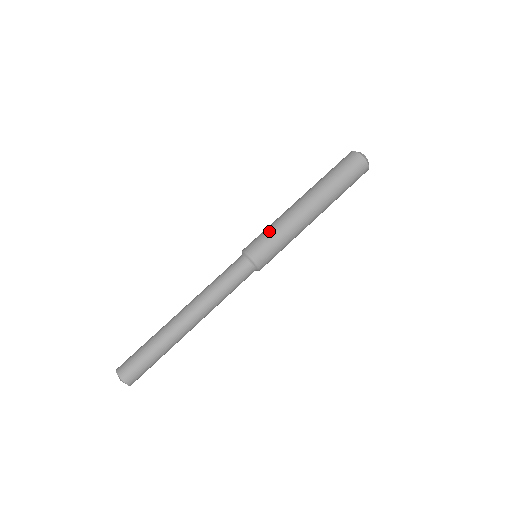
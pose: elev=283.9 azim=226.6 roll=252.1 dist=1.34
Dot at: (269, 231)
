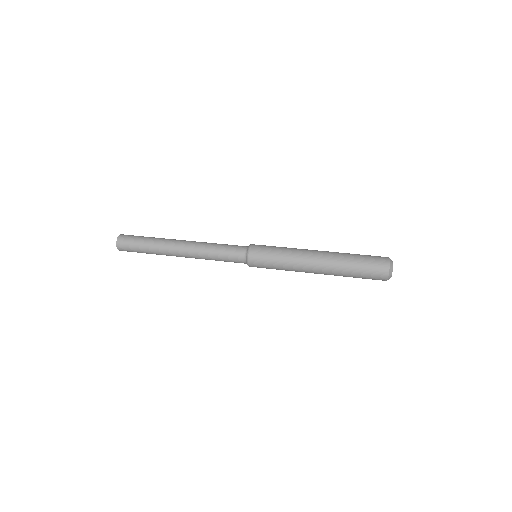
Dot at: occluded
